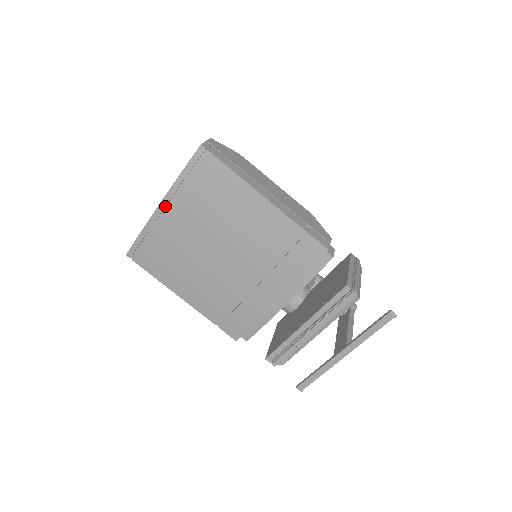
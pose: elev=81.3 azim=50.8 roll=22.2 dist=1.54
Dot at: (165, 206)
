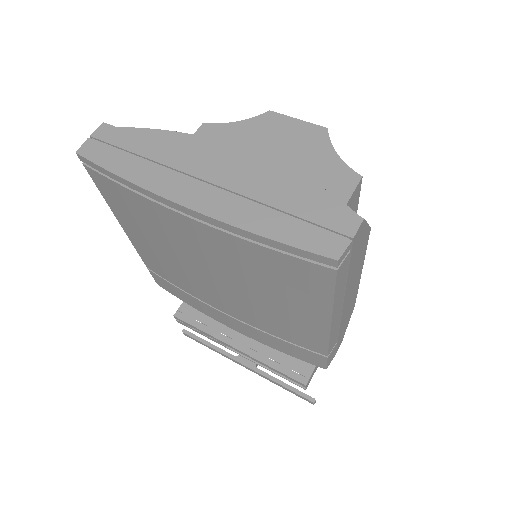
Dot at: (197, 215)
